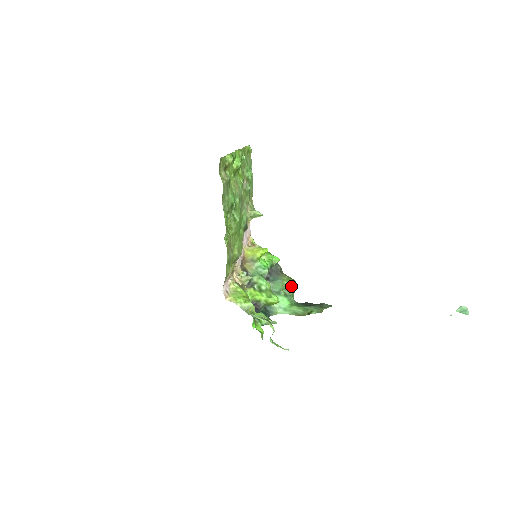
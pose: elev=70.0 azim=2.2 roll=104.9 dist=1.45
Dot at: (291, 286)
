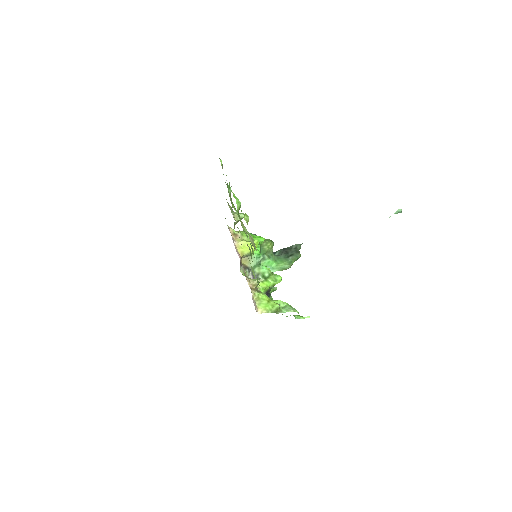
Dot at: (270, 247)
